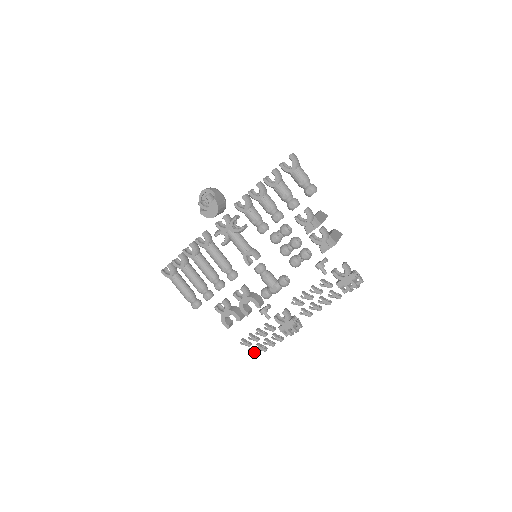
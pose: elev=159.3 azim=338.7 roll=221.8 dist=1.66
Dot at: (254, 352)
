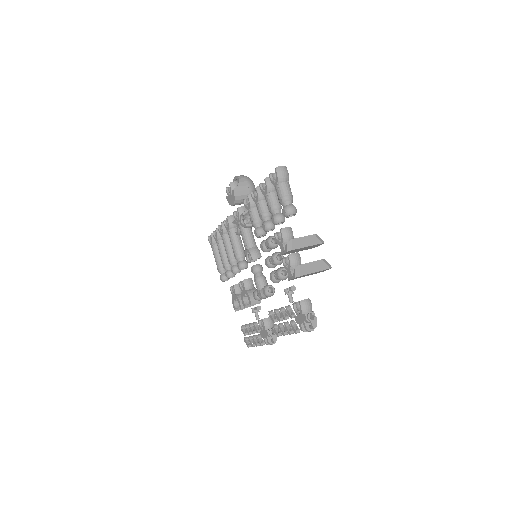
Dot at: (247, 342)
